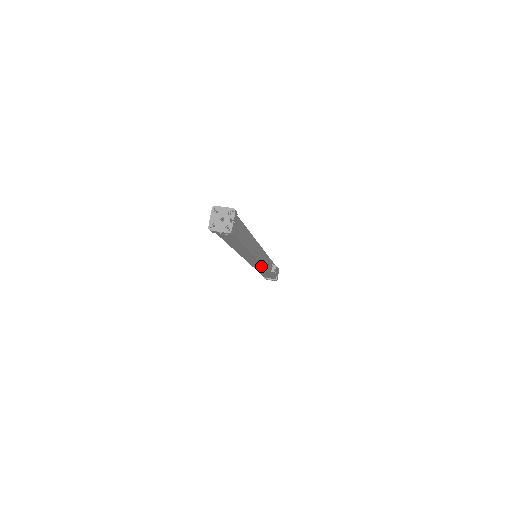
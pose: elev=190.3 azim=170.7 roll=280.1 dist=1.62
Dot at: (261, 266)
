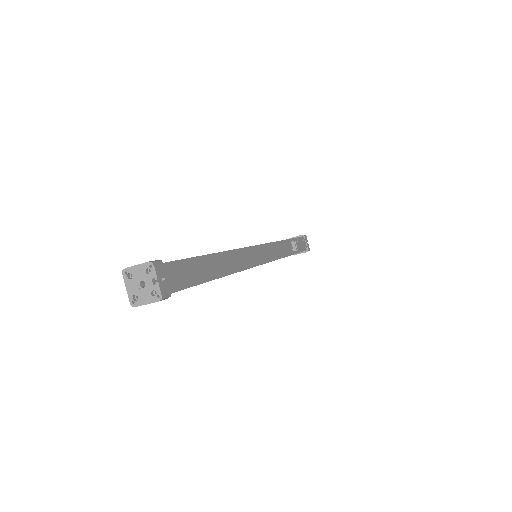
Dot at: occluded
